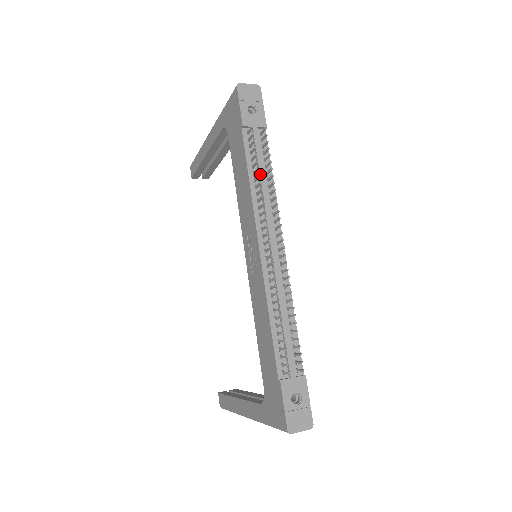
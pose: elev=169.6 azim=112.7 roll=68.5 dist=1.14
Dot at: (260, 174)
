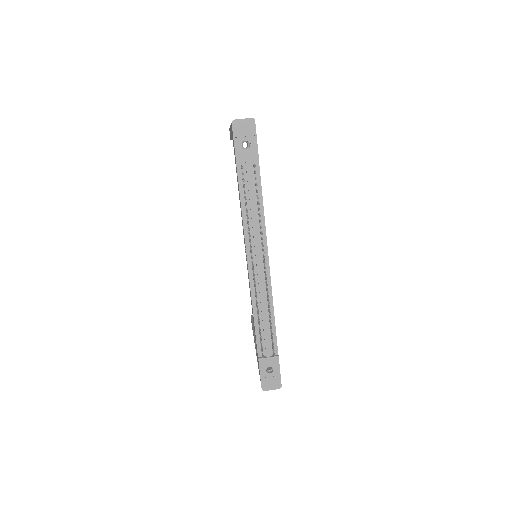
Dot at: (250, 206)
